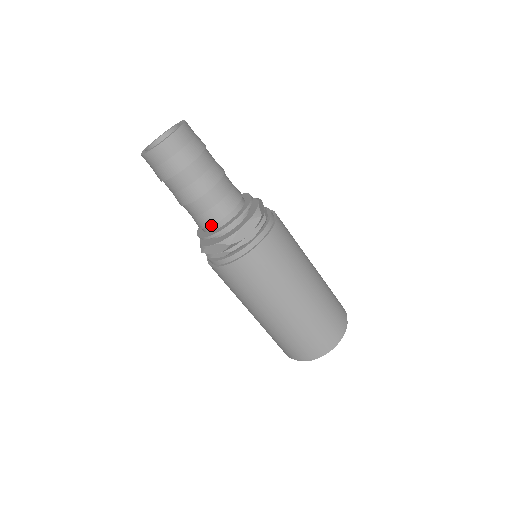
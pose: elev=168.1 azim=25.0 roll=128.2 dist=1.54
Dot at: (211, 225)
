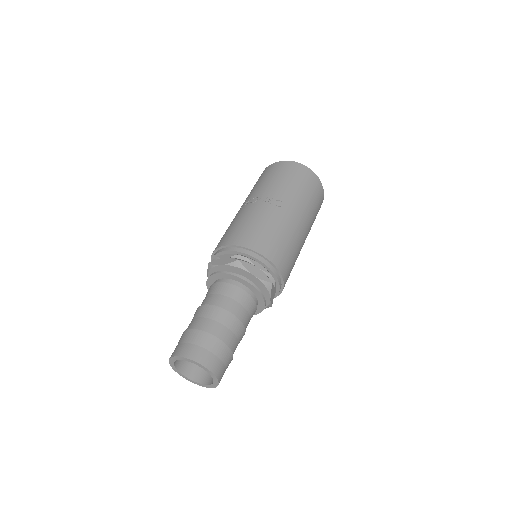
Dot at: occluded
